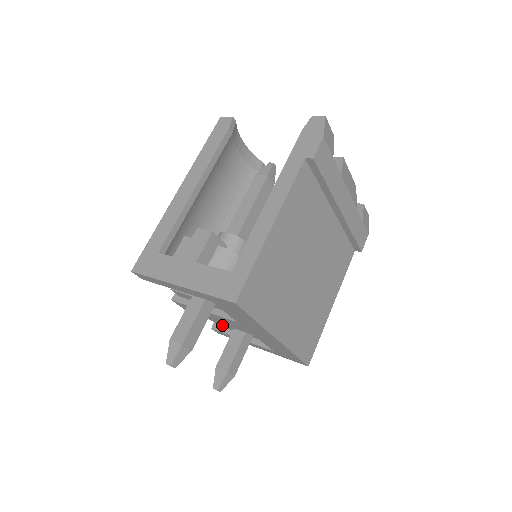
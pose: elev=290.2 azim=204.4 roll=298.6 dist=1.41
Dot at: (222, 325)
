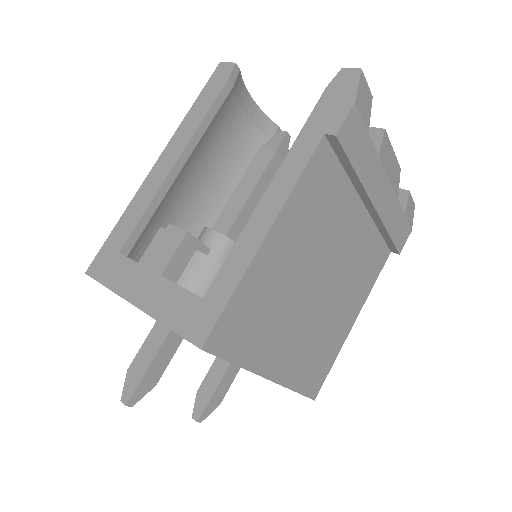
Dot at: occluded
